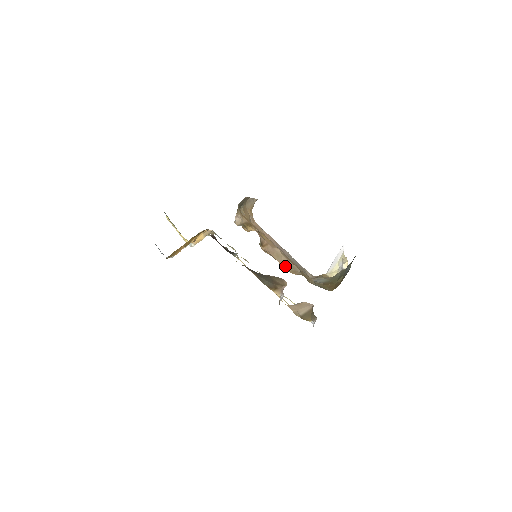
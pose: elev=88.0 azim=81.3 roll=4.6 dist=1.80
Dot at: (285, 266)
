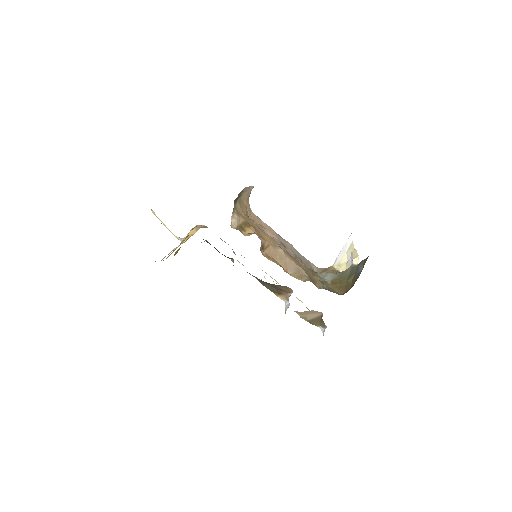
Dot at: (290, 270)
